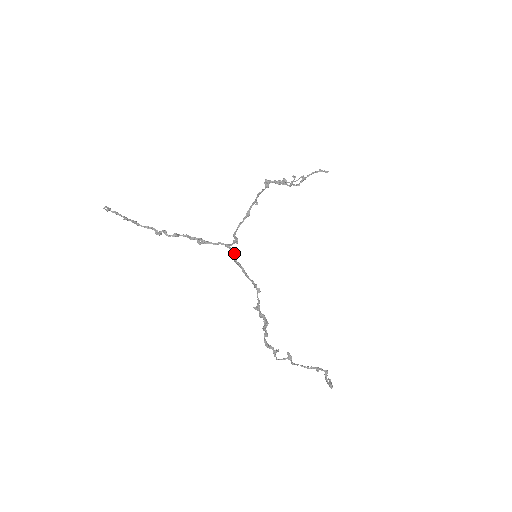
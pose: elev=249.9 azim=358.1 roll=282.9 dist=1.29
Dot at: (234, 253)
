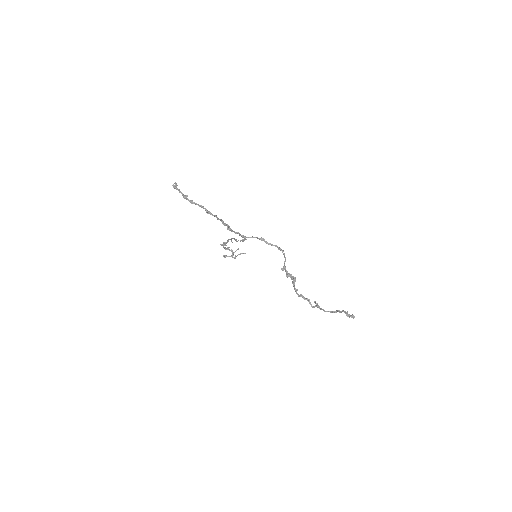
Dot at: (253, 237)
